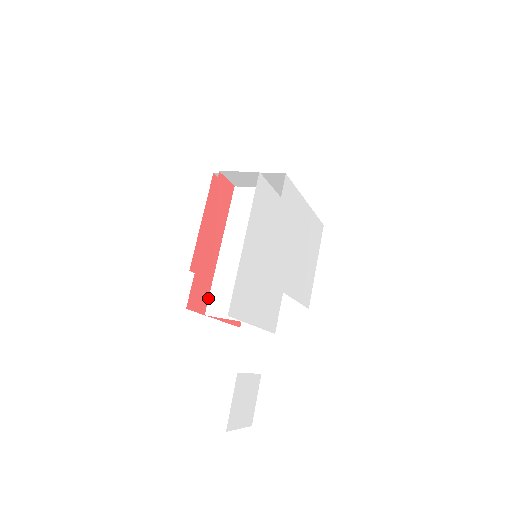
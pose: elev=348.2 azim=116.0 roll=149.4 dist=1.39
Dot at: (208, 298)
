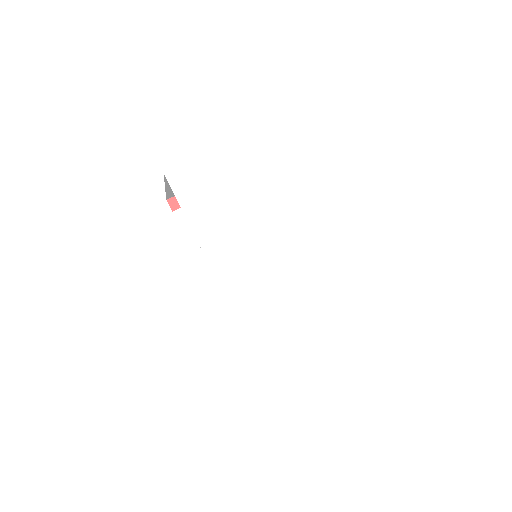
Dot at: occluded
